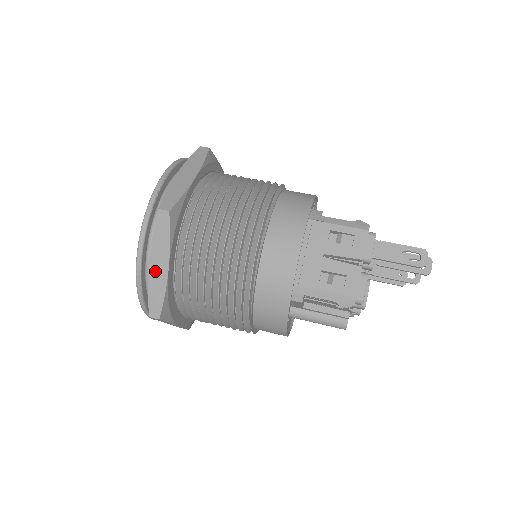
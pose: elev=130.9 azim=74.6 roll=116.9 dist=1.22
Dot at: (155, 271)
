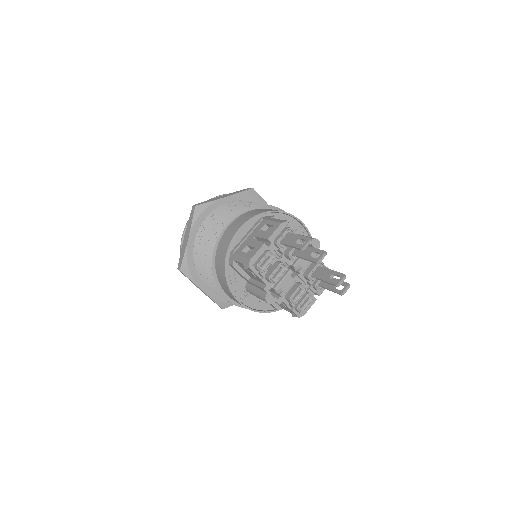
Dot at: (185, 241)
